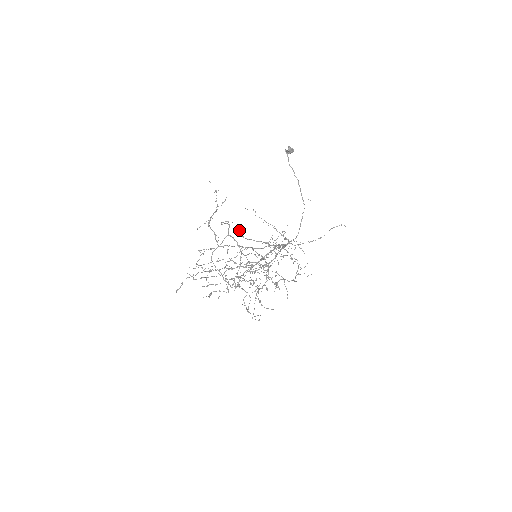
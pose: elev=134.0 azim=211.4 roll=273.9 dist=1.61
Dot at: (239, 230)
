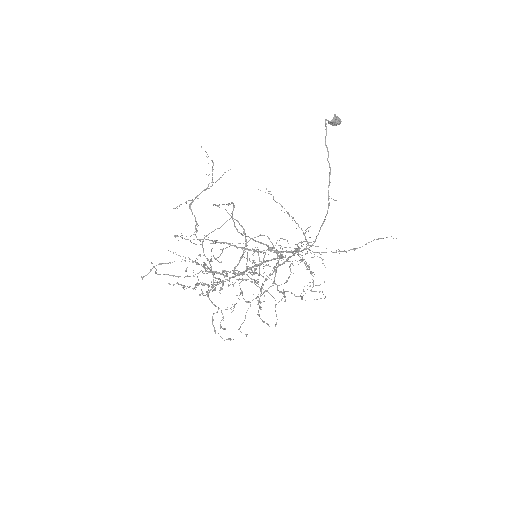
Dot at: (233, 220)
